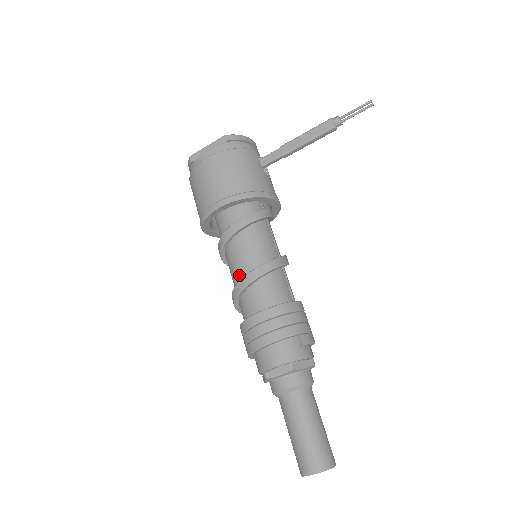
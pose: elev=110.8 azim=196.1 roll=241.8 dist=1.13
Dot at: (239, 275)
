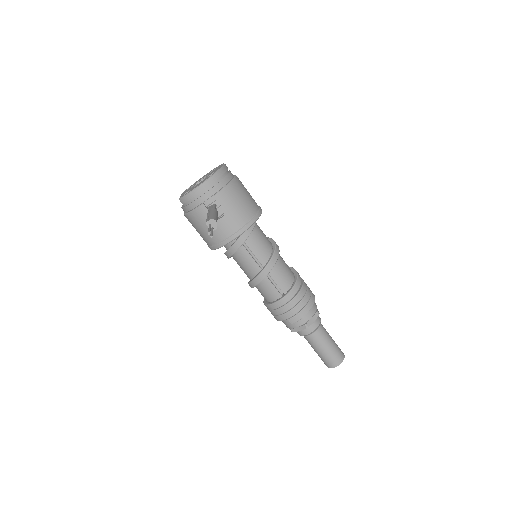
Dot at: occluded
